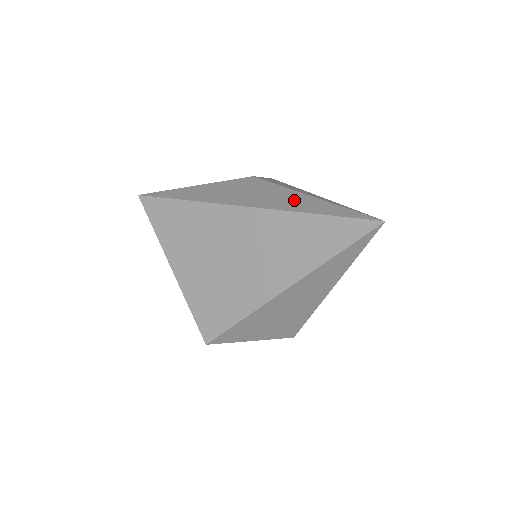
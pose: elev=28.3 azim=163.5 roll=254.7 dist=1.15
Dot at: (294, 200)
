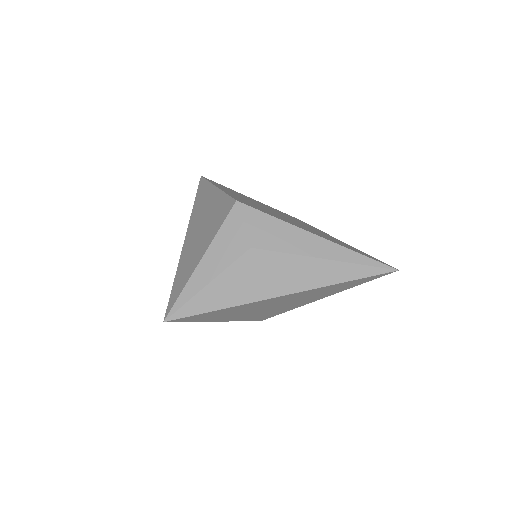
Dot at: (317, 271)
